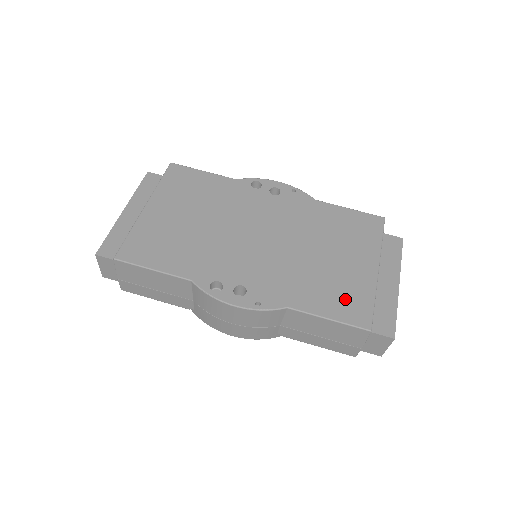
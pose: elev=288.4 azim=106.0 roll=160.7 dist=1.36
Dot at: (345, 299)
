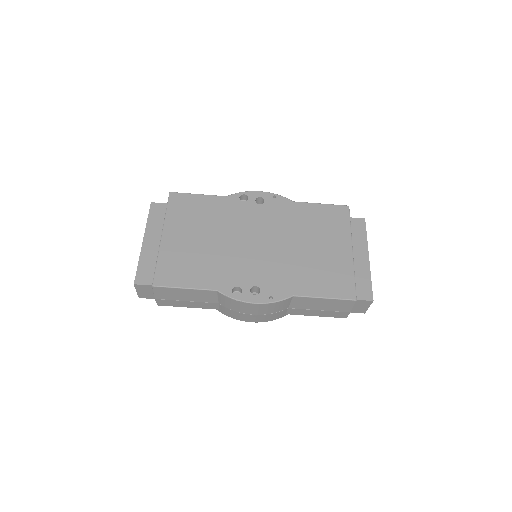
Dot at: (333, 280)
